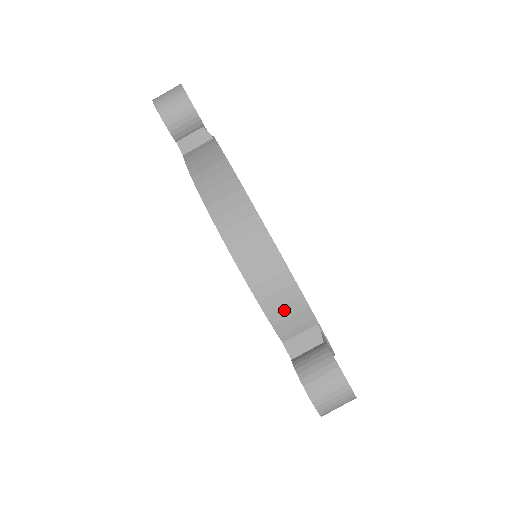
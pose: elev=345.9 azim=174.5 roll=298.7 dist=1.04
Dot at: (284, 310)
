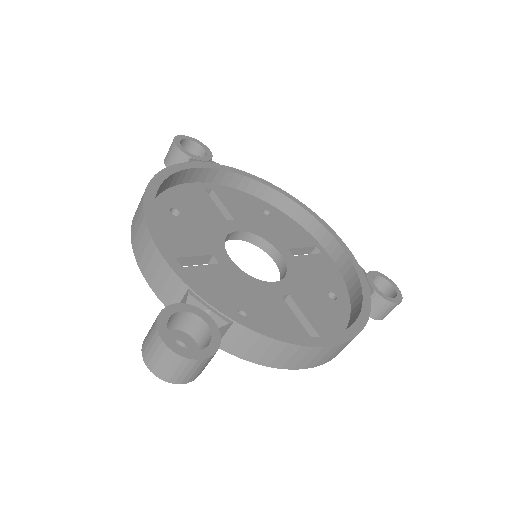
Dot at: (158, 278)
